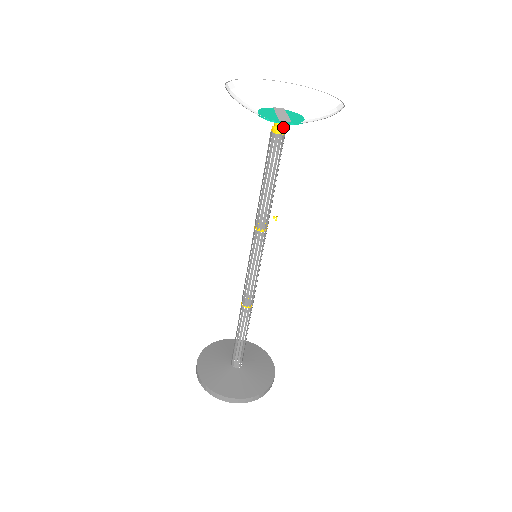
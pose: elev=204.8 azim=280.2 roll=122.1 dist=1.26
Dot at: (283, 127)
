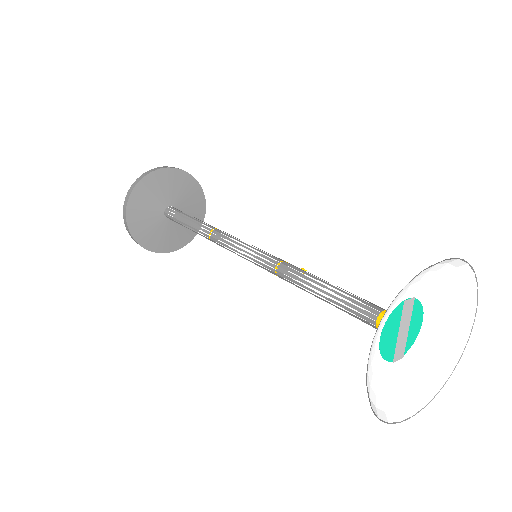
Dot at: occluded
